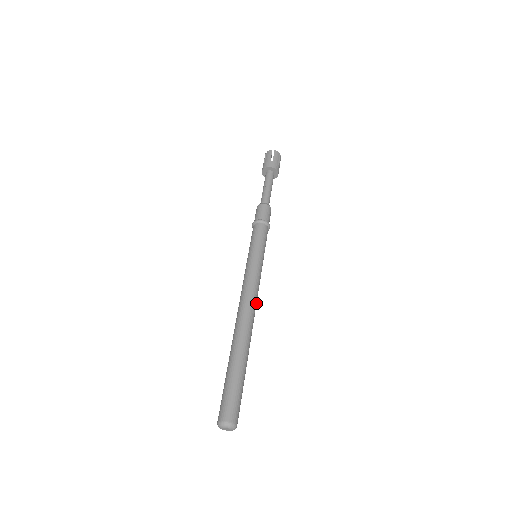
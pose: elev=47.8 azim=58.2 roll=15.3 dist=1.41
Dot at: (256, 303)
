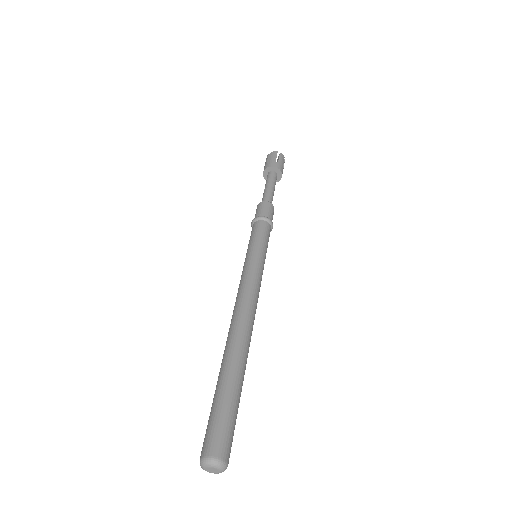
Dot at: (253, 303)
